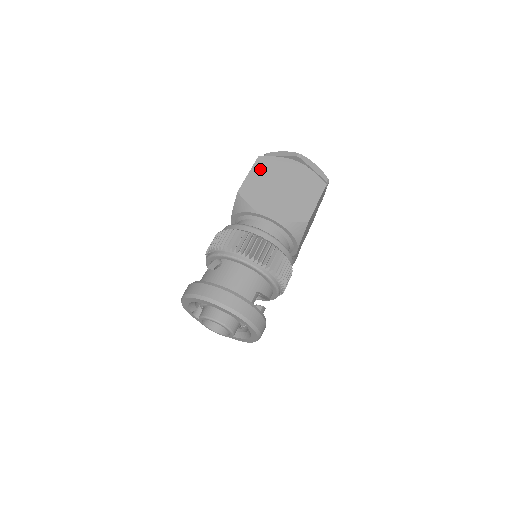
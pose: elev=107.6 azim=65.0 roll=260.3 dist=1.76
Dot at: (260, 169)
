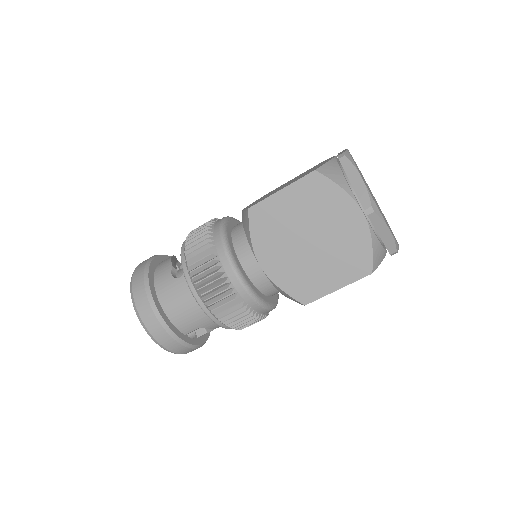
Dot at: (302, 193)
